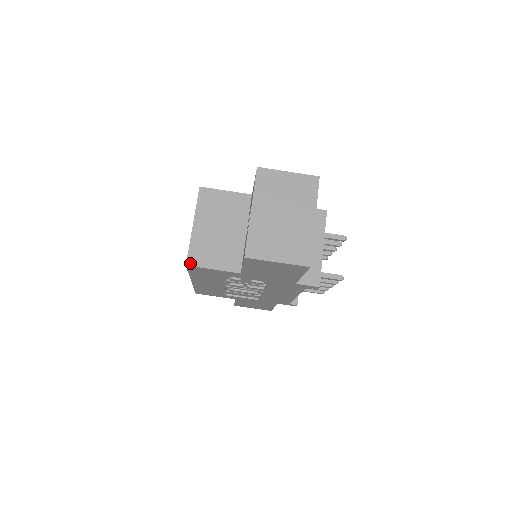
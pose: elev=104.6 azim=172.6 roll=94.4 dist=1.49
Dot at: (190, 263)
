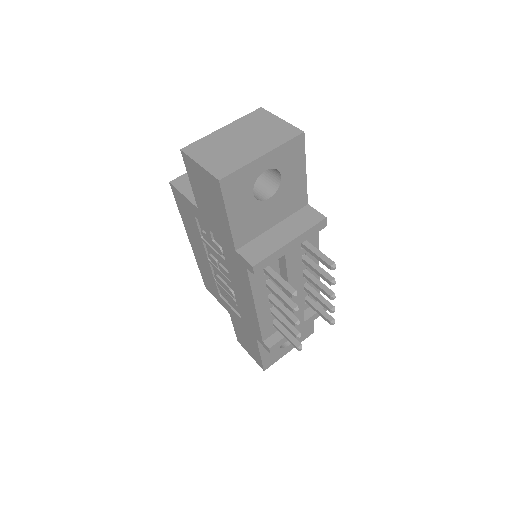
Dot at: (173, 182)
